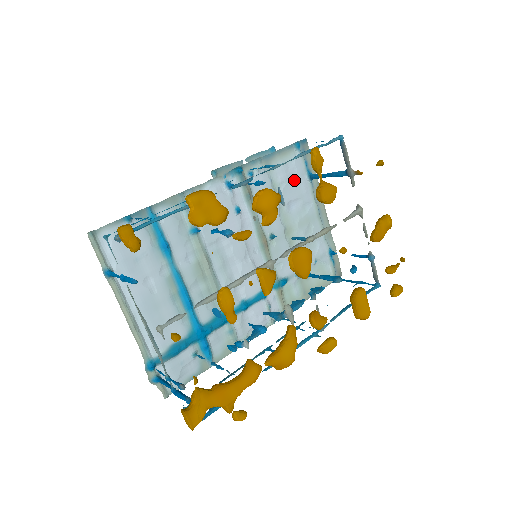
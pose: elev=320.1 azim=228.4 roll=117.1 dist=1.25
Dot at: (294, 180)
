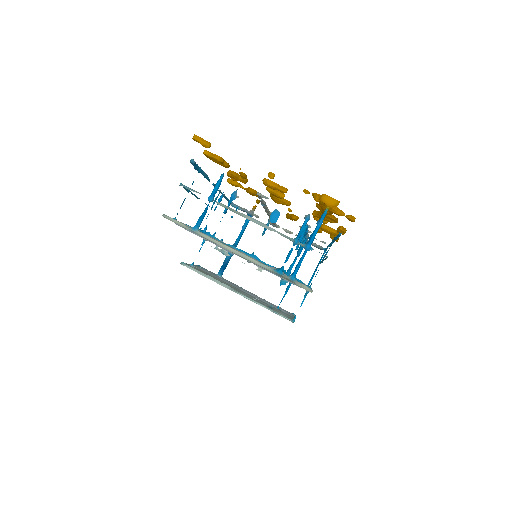
Dot at: occluded
